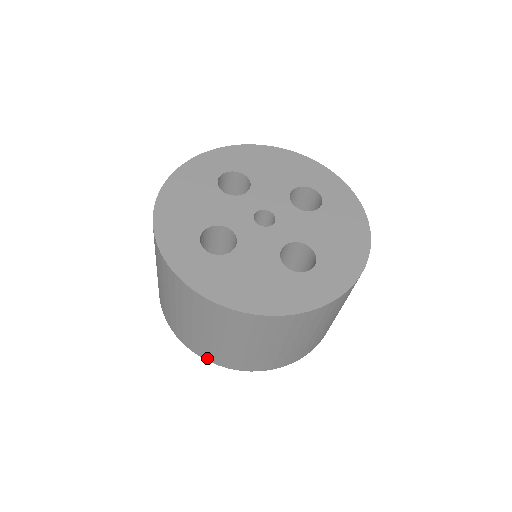
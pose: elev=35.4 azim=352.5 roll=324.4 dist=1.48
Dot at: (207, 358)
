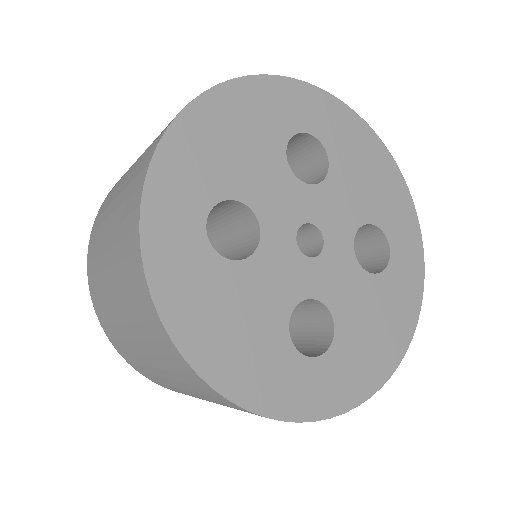
Dot at: occluded
